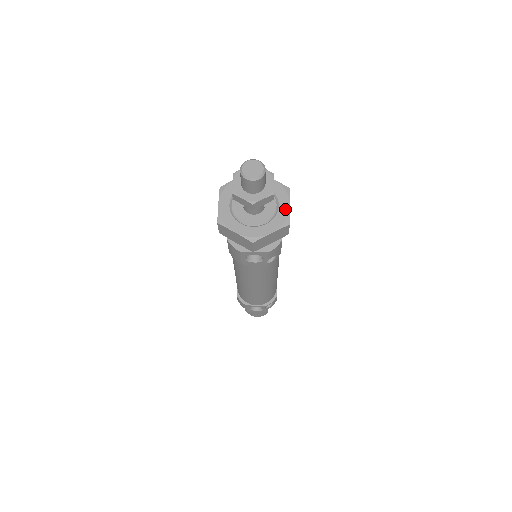
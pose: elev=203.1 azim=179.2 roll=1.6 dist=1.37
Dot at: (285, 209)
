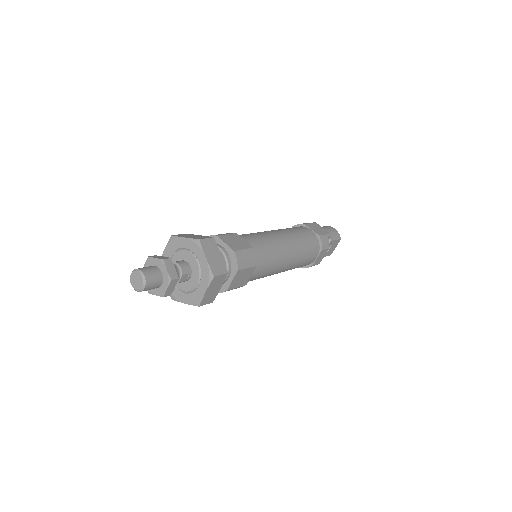
Dot at: (201, 292)
